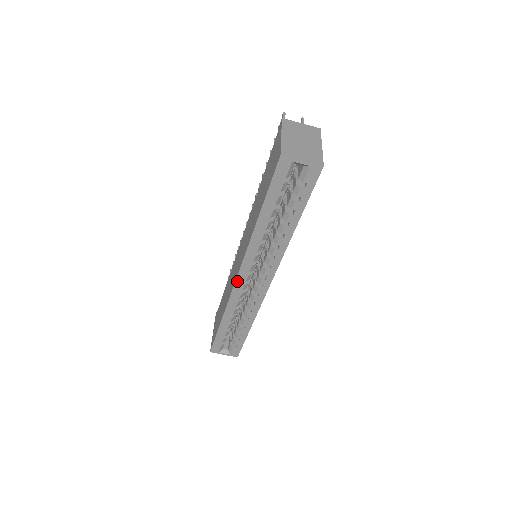
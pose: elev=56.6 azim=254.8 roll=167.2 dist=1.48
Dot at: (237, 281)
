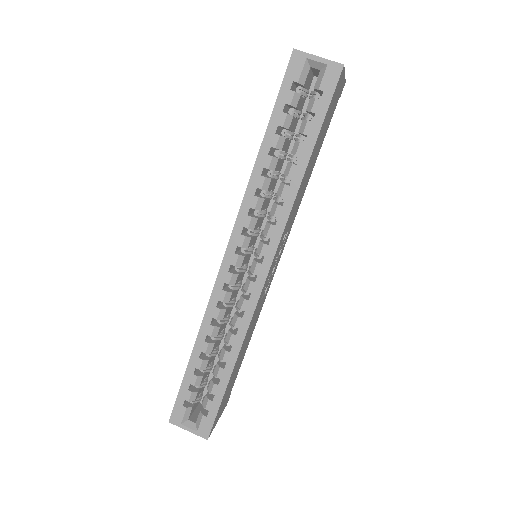
Dot at: (223, 265)
